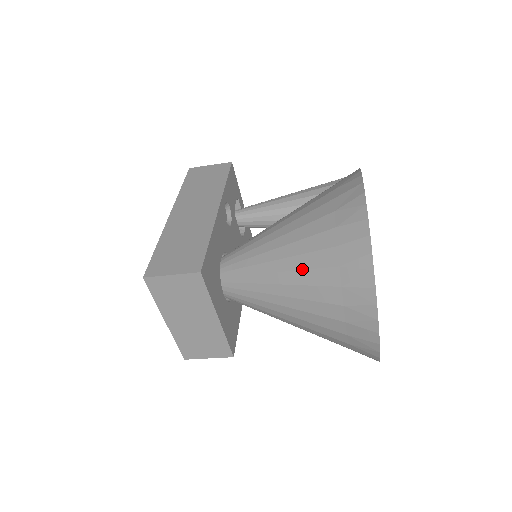
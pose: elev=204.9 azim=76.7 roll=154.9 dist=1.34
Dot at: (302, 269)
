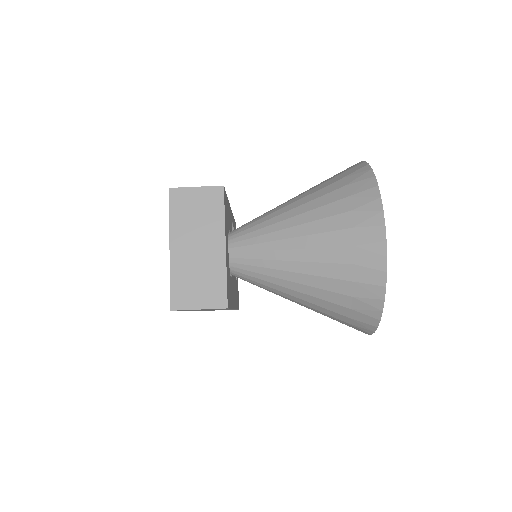
Dot at: (311, 200)
